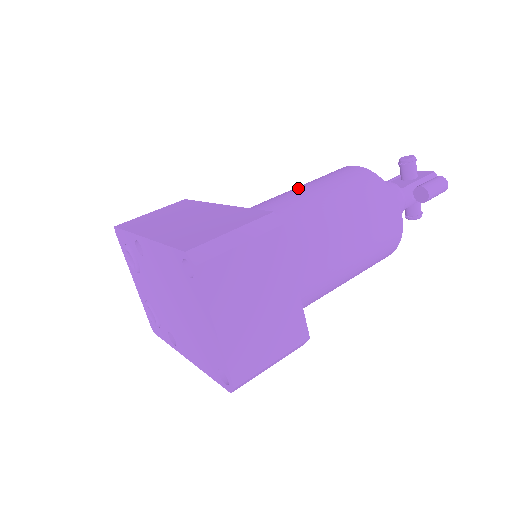
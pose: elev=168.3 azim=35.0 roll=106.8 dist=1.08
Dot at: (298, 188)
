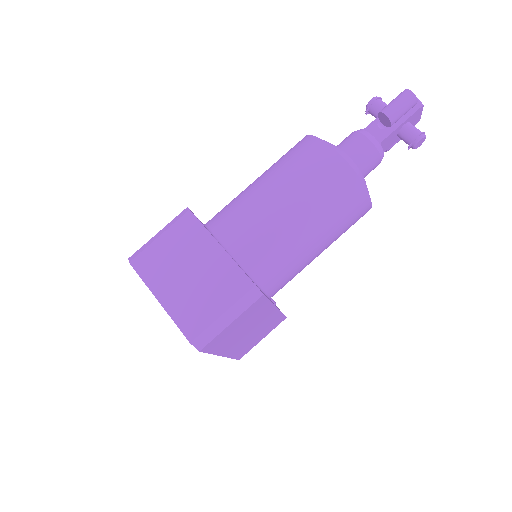
Dot at: occluded
